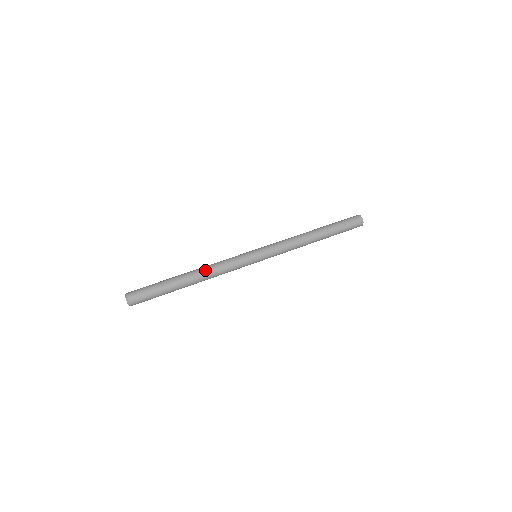
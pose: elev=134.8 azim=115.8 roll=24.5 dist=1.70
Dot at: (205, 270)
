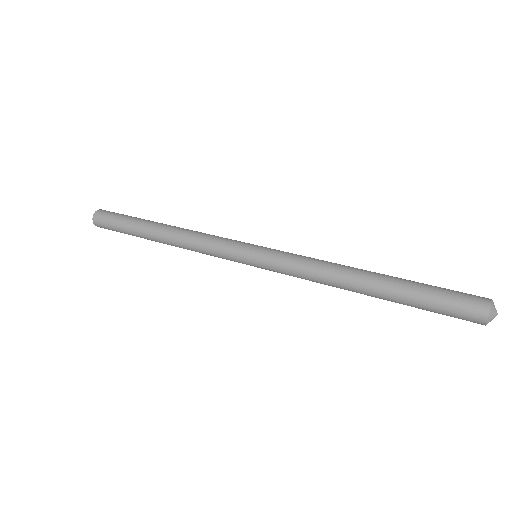
Dot at: (181, 229)
